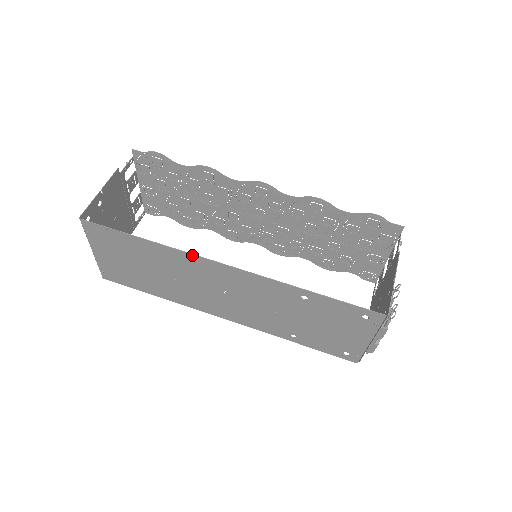
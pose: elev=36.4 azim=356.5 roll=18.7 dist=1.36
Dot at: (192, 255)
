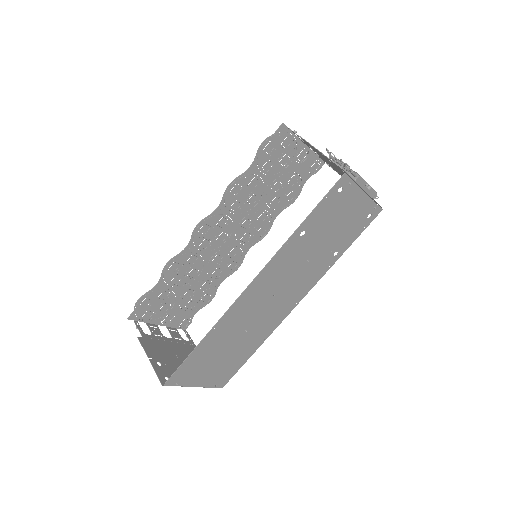
Dot at: (229, 310)
